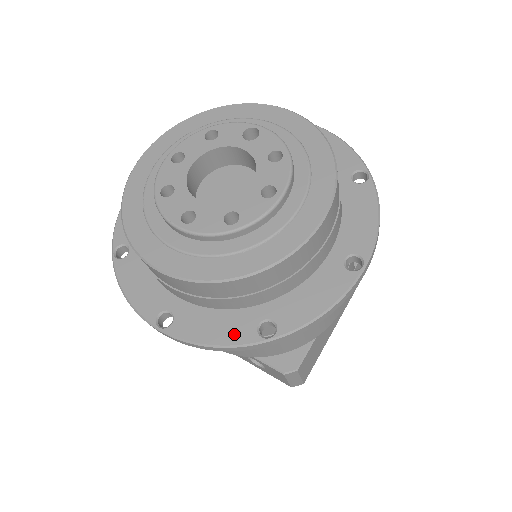
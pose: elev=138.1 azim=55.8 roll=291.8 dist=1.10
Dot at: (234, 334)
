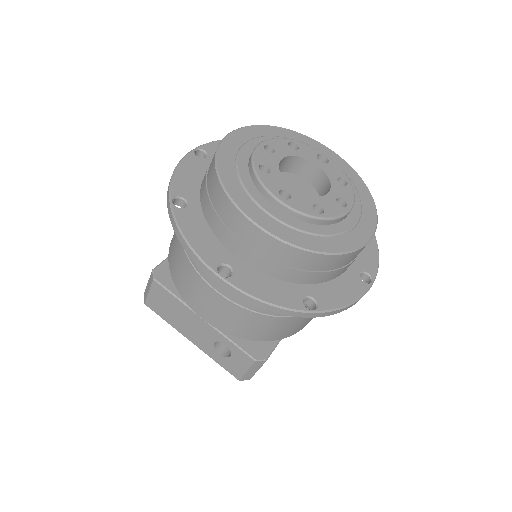
Dot at: (286, 299)
